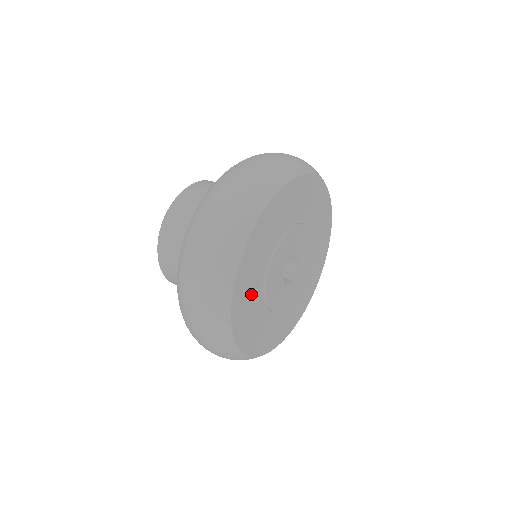
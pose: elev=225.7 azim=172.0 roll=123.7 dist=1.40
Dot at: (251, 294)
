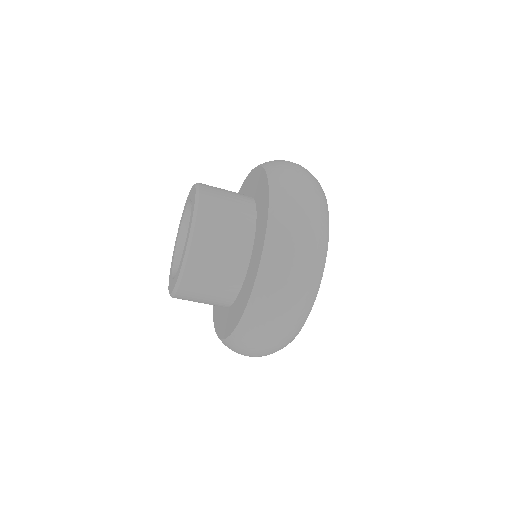
Dot at: occluded
